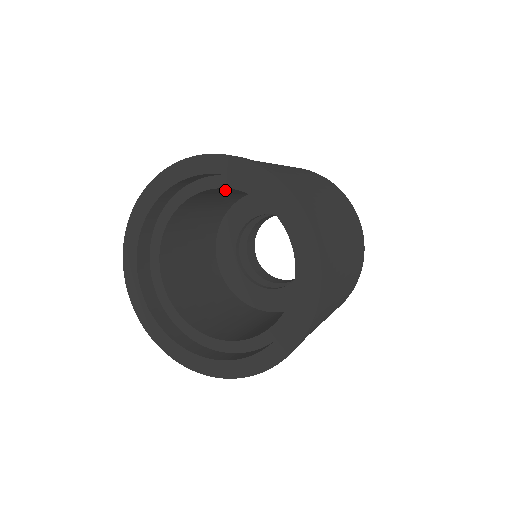
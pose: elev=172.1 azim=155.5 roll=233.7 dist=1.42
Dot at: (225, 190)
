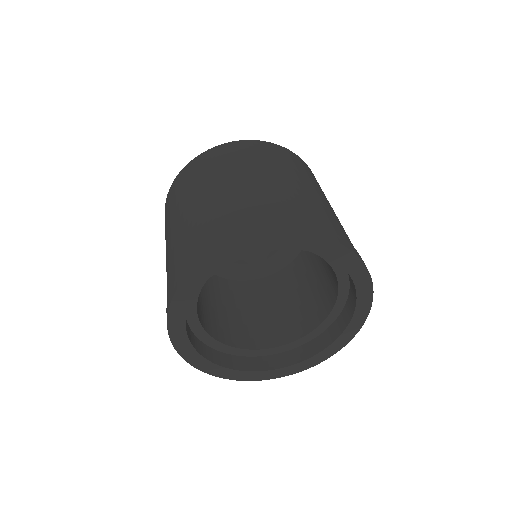
Dot at: occluded
